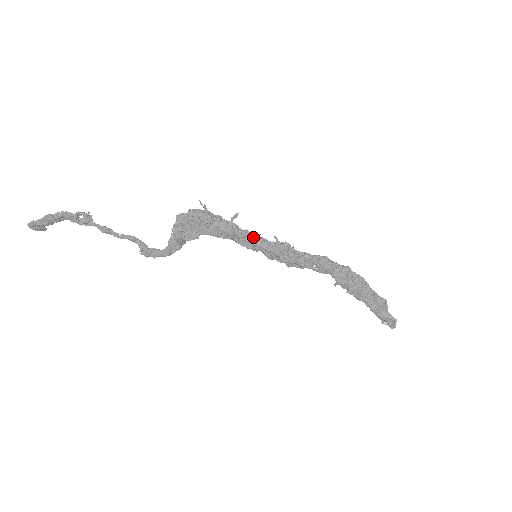
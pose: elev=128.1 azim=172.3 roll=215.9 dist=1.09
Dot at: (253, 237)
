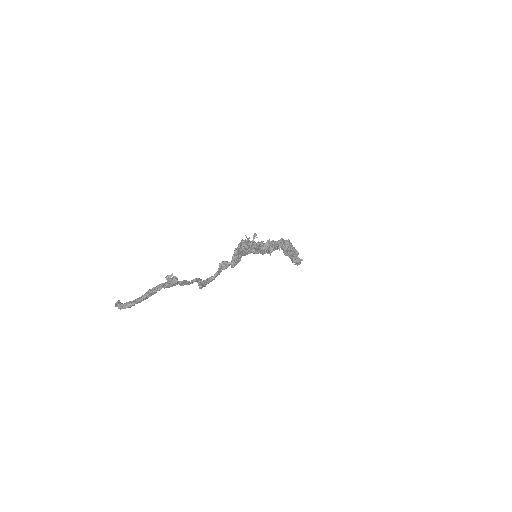
Dot at: (260, 245)
